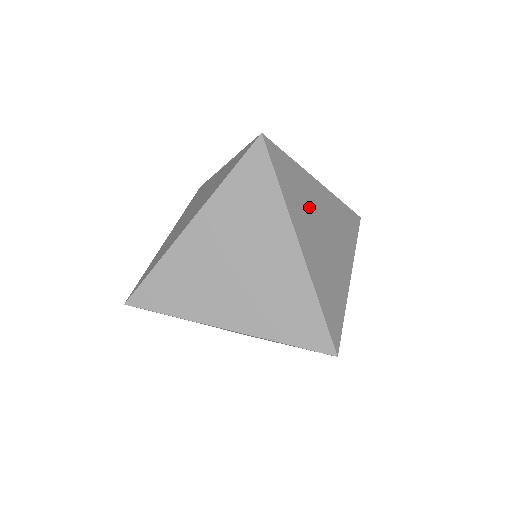
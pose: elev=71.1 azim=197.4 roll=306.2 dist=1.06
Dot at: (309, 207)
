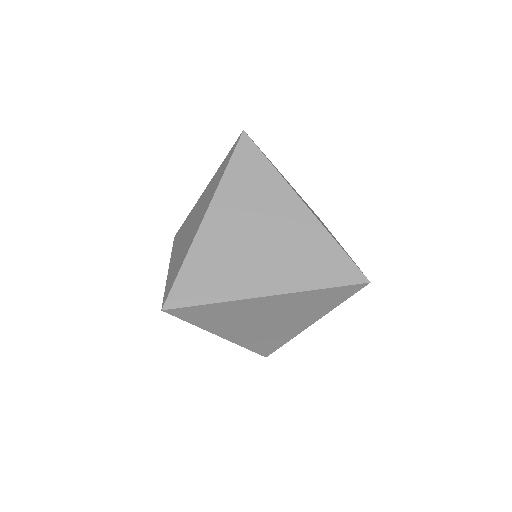
Dot at: (241, 317)
